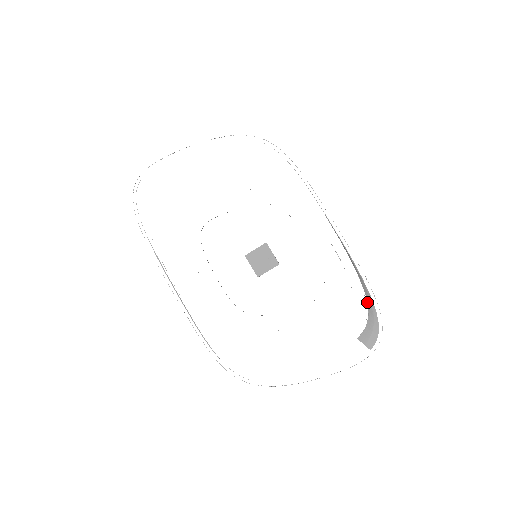
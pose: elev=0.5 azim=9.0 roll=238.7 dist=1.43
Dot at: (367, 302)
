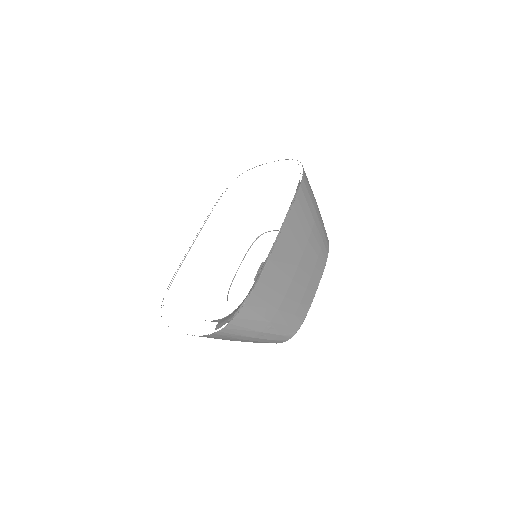
Dot at: (247, 296)
